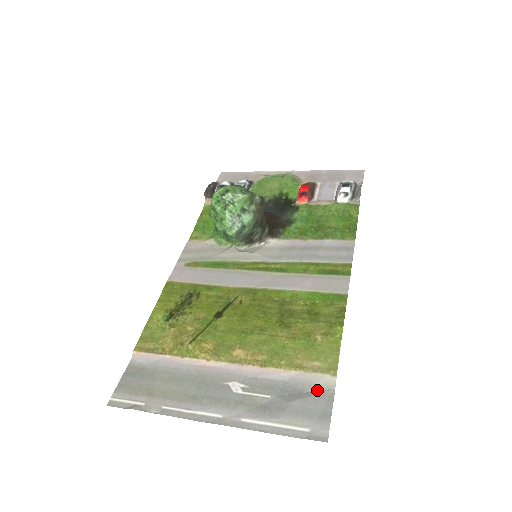
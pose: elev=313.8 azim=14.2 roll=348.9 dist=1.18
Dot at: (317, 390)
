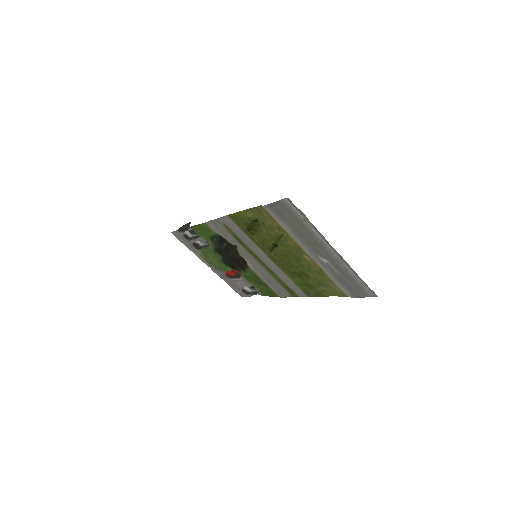
Dot at: (350, 291)
